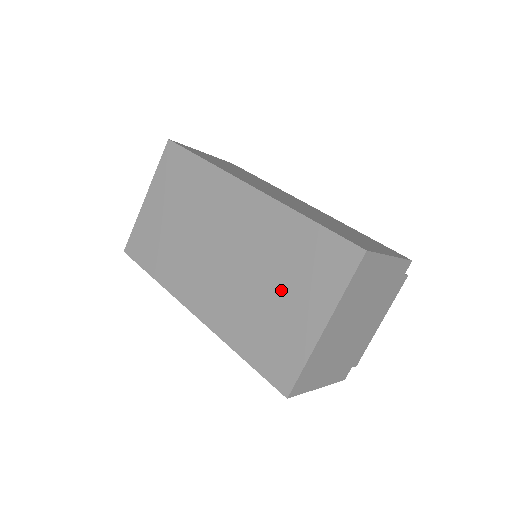
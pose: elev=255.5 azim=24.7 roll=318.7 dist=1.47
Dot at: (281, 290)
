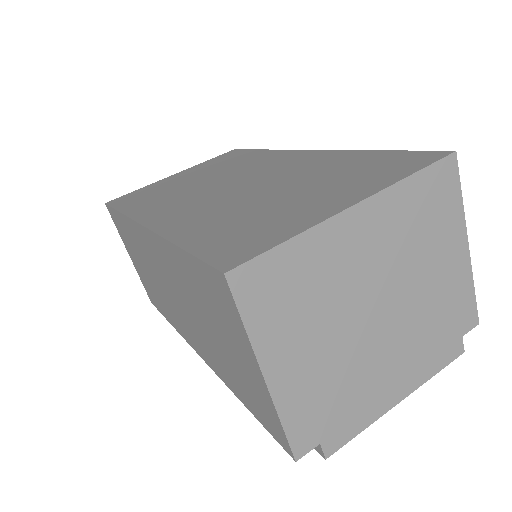
Dot at: (299, 191)
